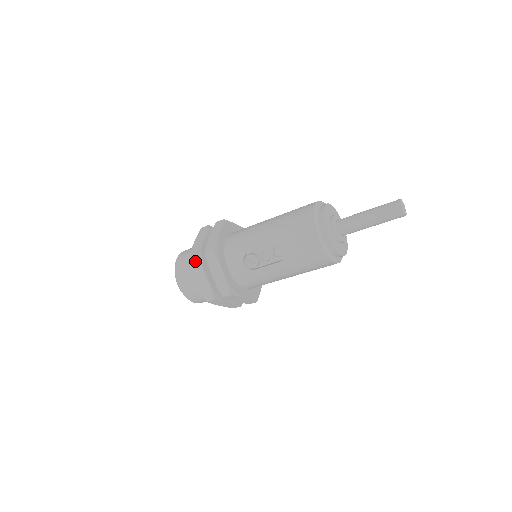
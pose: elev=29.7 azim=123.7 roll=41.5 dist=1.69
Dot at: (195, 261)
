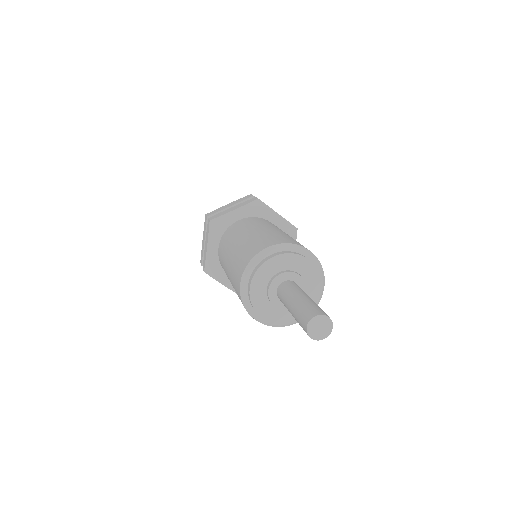
Dot at: occluded
